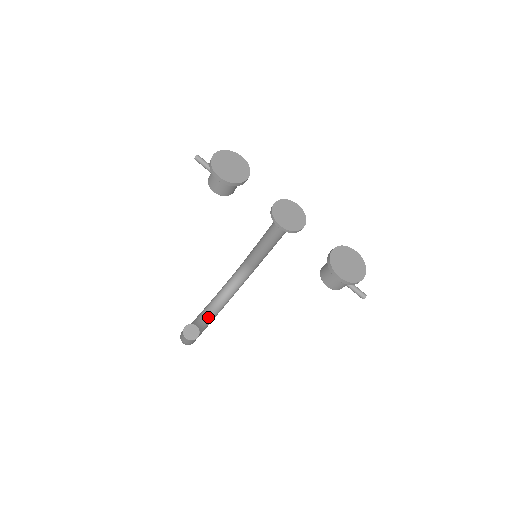
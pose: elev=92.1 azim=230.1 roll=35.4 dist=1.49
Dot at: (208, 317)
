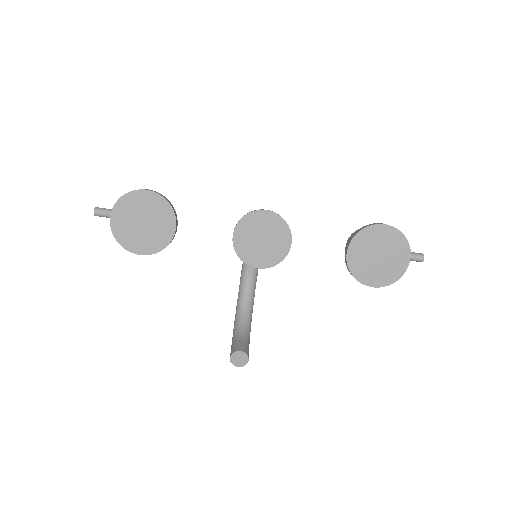
Dot at: (250, 286)
